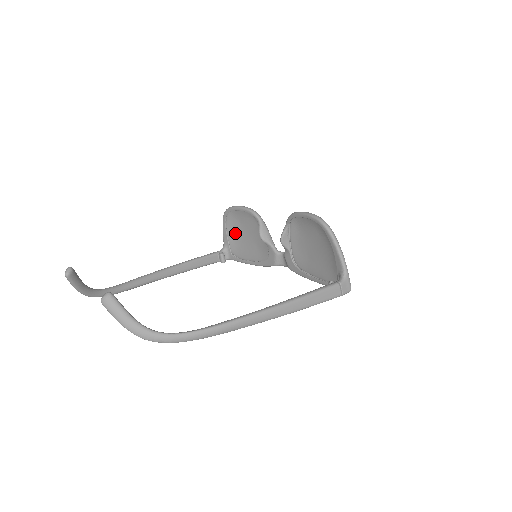
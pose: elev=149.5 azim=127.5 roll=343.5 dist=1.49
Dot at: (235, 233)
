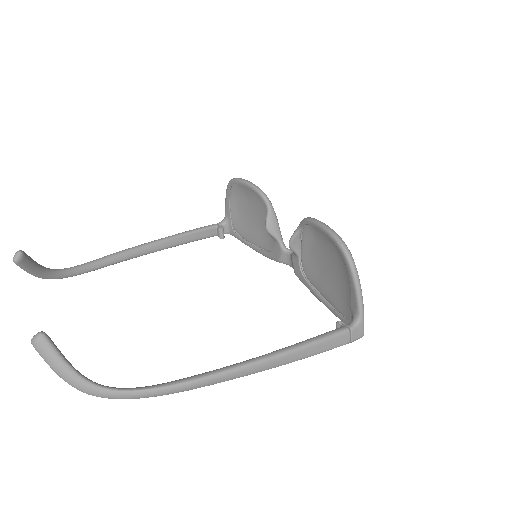
Dot at: (239, 207)
